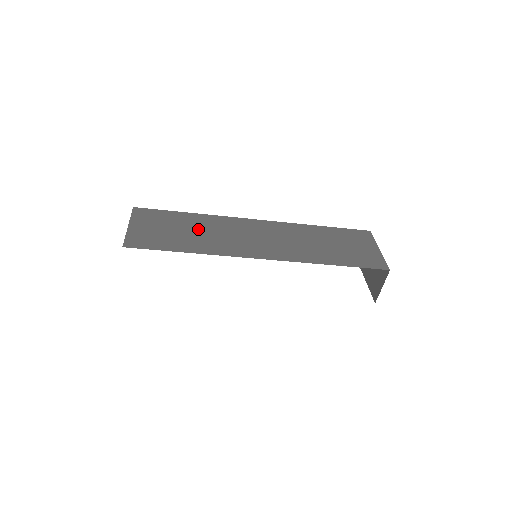
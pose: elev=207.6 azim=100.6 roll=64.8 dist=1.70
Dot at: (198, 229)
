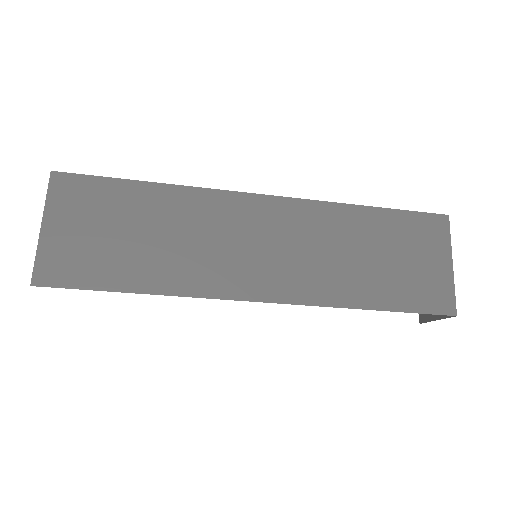
Dot at: (161, 228)
